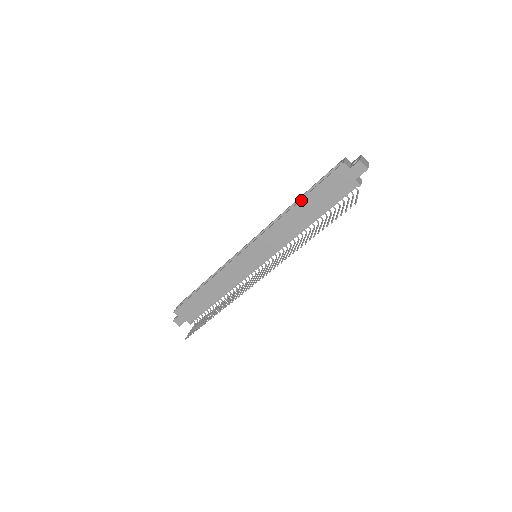
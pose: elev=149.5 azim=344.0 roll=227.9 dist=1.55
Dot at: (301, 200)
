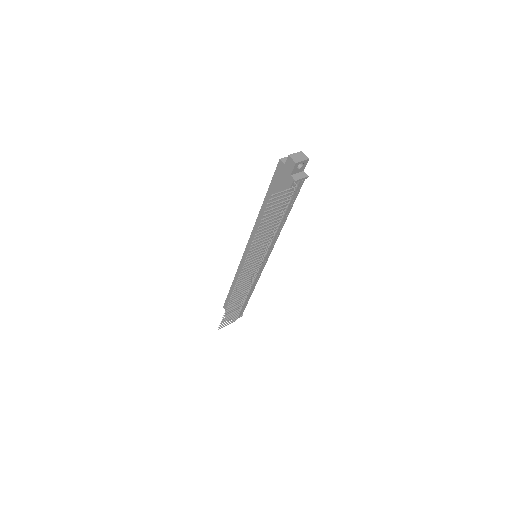
Dot at: (264, 199)
